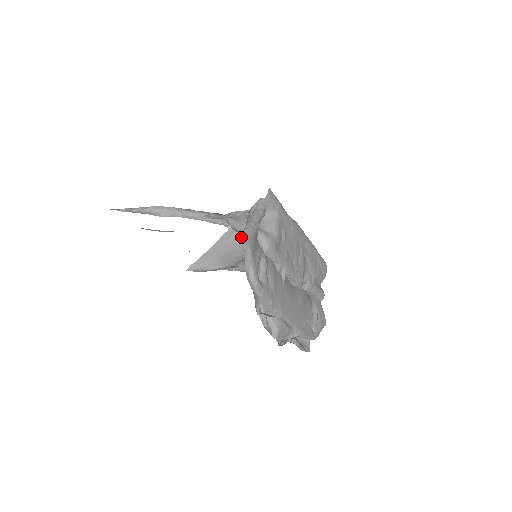
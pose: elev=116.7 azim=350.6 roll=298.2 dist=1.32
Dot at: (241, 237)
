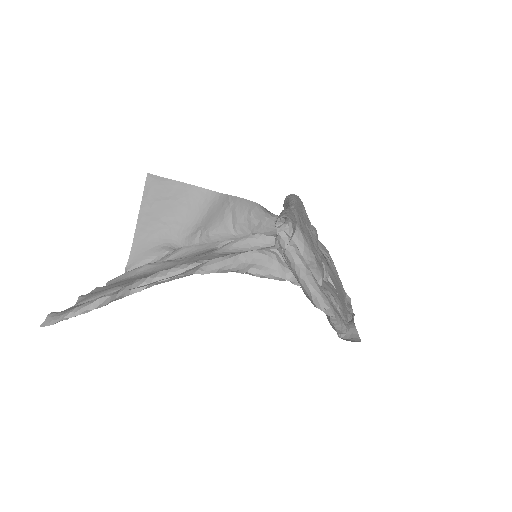
Dot at: (324, 312)
